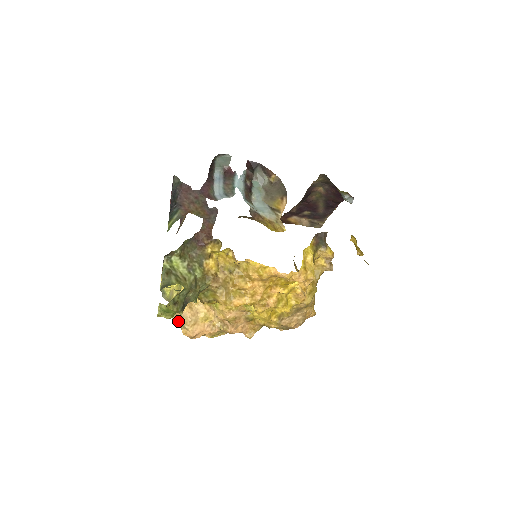
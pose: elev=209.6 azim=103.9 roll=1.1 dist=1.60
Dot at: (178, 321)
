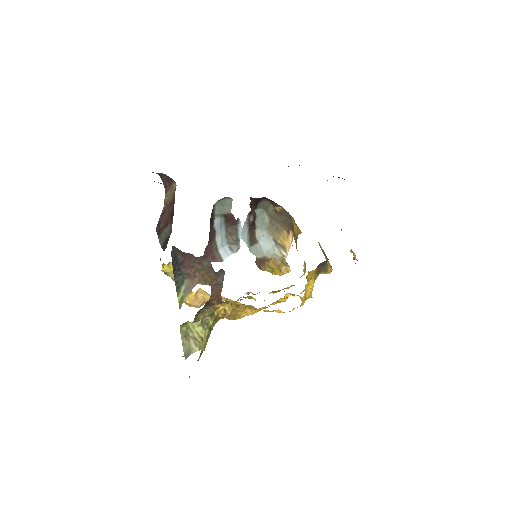
Dot at: (186, 304)
